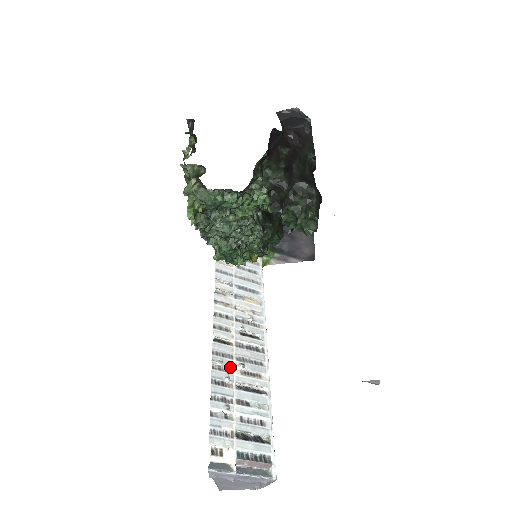
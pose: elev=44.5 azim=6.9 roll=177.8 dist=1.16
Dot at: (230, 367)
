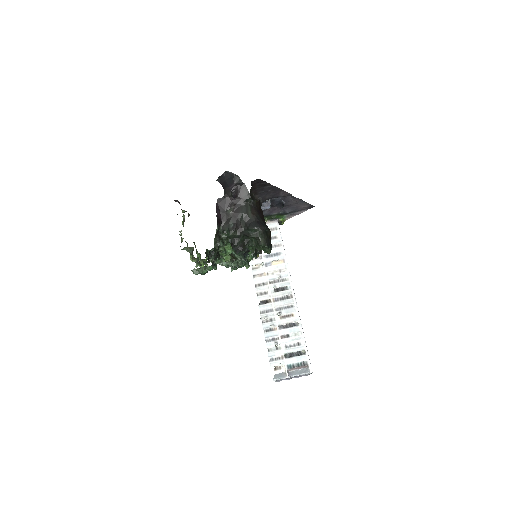
Dot at: (273, 317)
